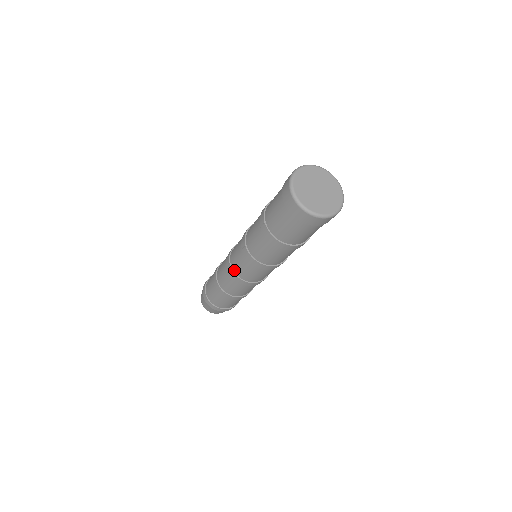
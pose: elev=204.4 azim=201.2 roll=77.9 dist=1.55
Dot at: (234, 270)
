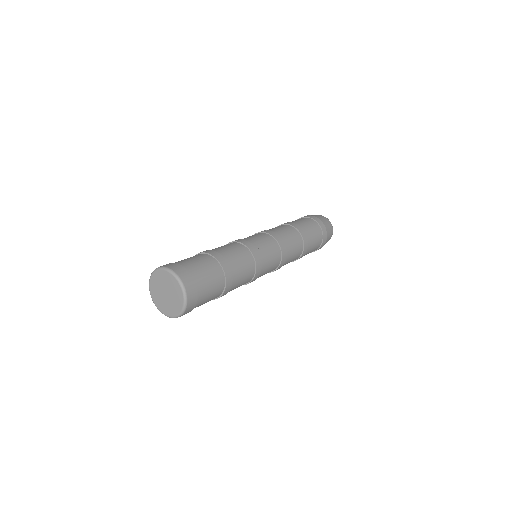
Dot at: occluded
